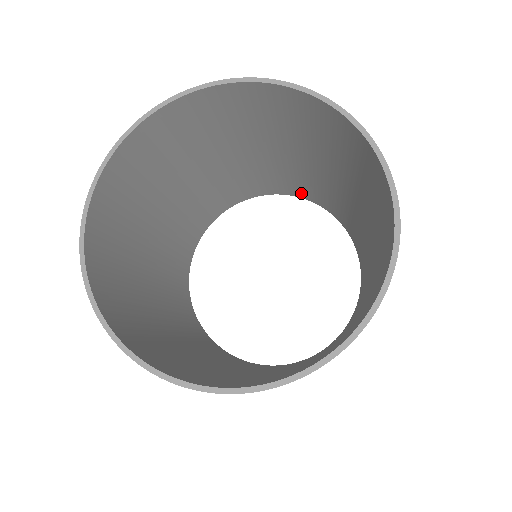
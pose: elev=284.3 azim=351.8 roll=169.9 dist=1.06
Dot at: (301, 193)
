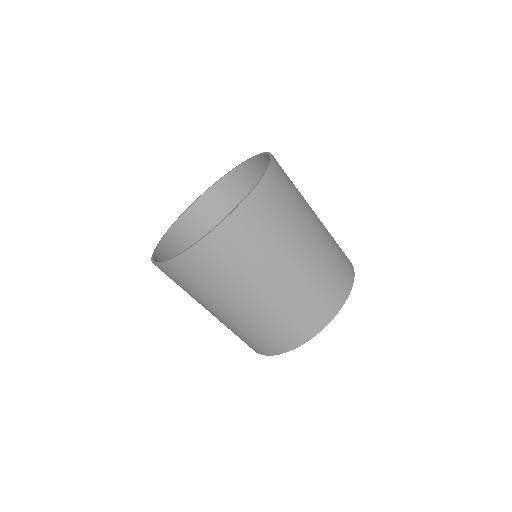
Dot at: occluded
